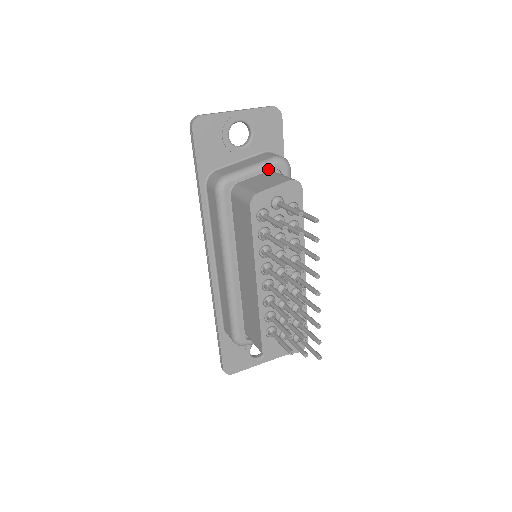
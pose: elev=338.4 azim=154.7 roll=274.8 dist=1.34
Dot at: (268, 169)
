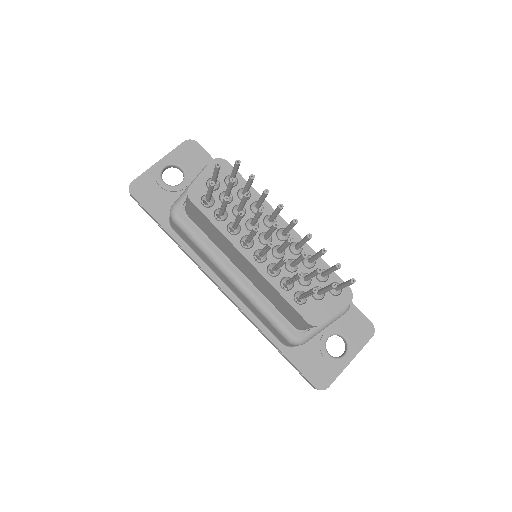
Dot at: occluded
